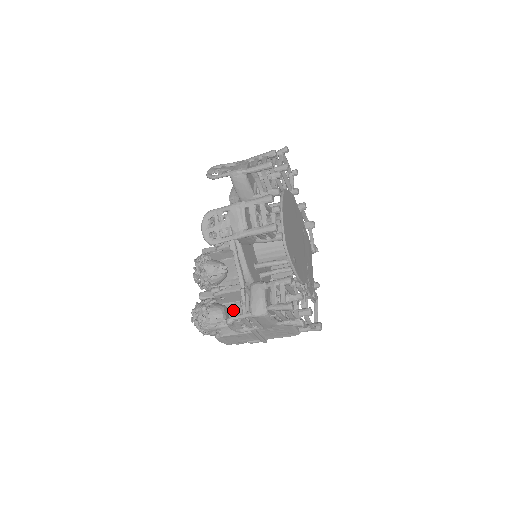
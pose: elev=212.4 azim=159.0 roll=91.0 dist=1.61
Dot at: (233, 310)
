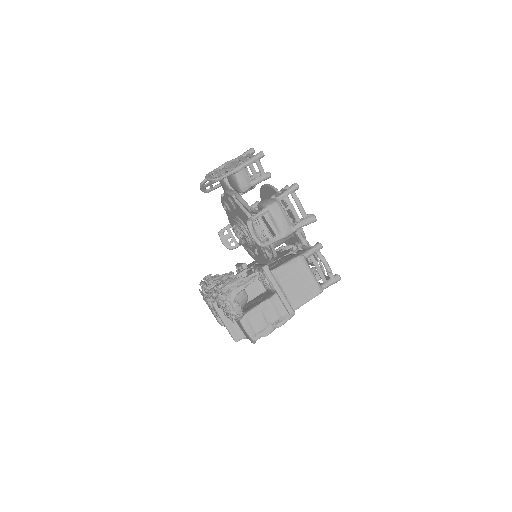
Dot at: (250, 303)
